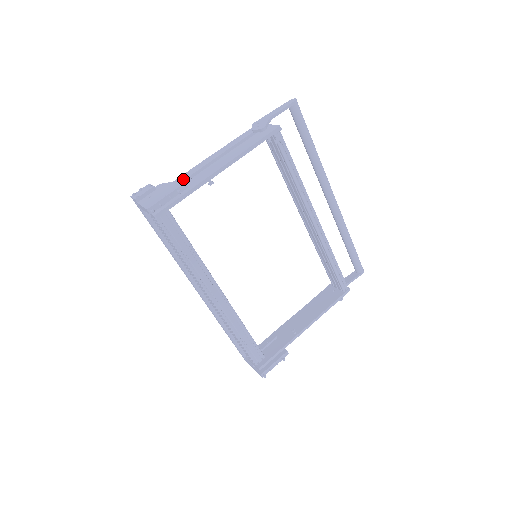
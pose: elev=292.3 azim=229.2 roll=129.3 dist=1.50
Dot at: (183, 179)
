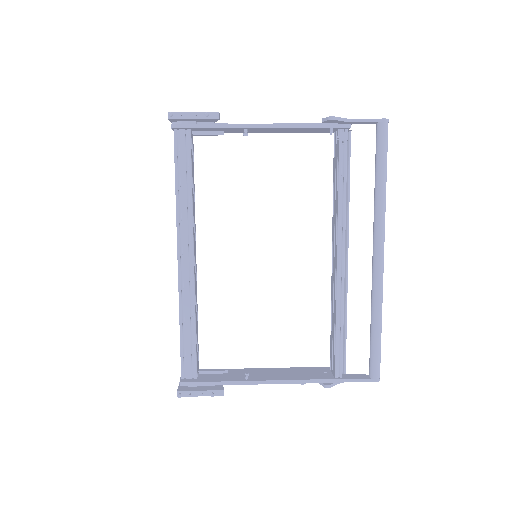
Dot at: (227, 123)
